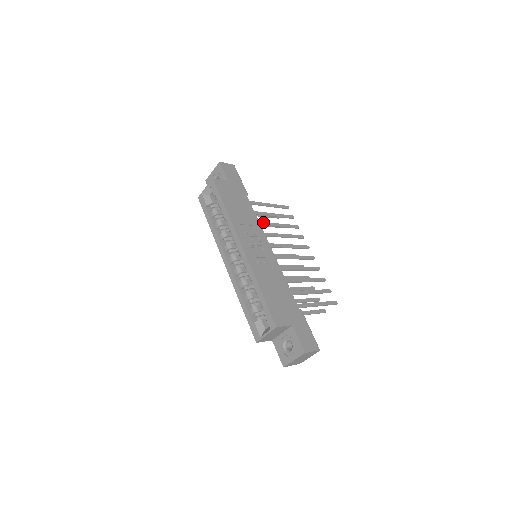
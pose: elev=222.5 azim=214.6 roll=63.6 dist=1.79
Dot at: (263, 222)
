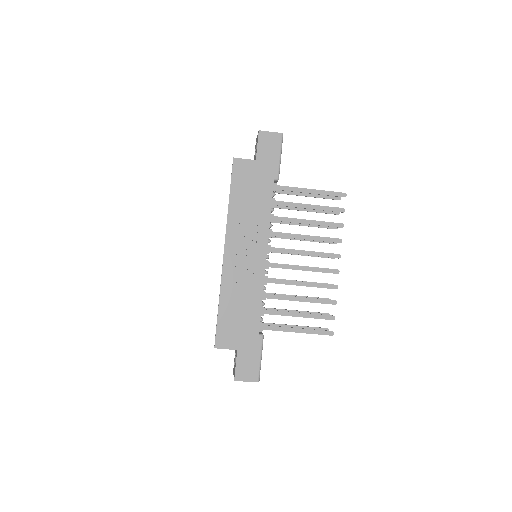
Dot at: (284, 217)
